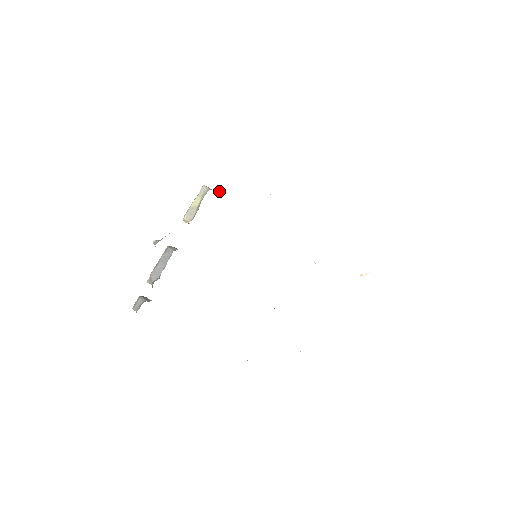
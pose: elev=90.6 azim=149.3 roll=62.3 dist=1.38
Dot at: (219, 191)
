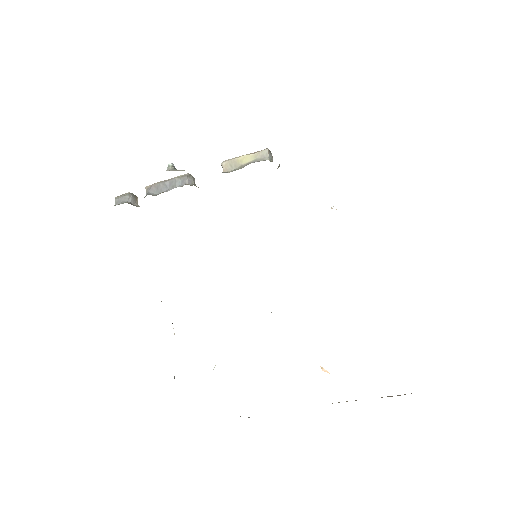
Dot at: (278, 167)
